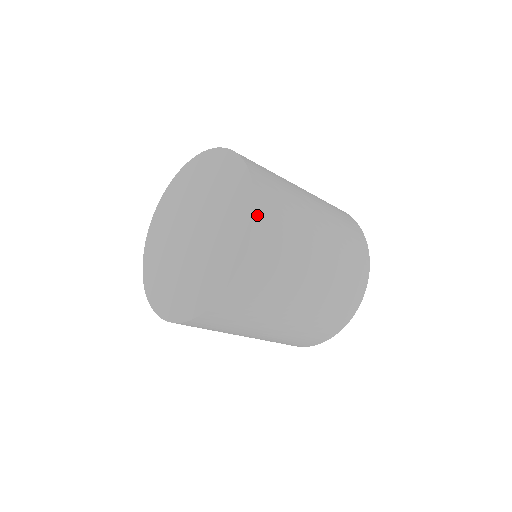
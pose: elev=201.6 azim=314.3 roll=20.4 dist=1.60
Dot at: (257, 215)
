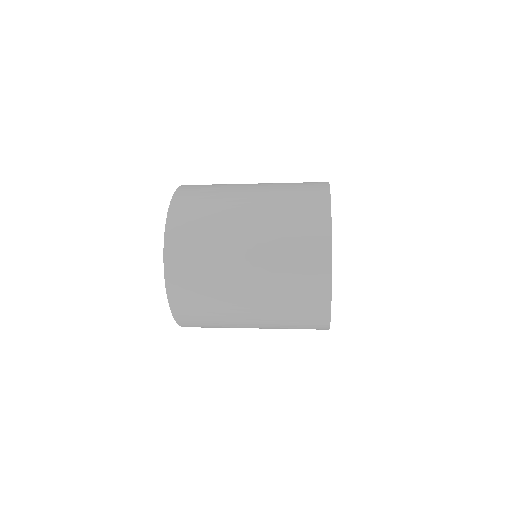
Dot at: (168, 265)
